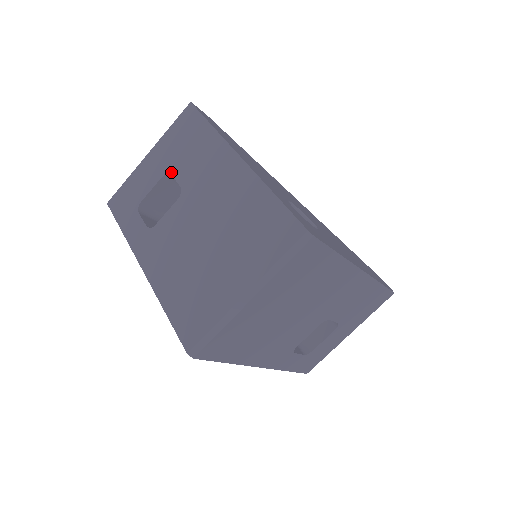
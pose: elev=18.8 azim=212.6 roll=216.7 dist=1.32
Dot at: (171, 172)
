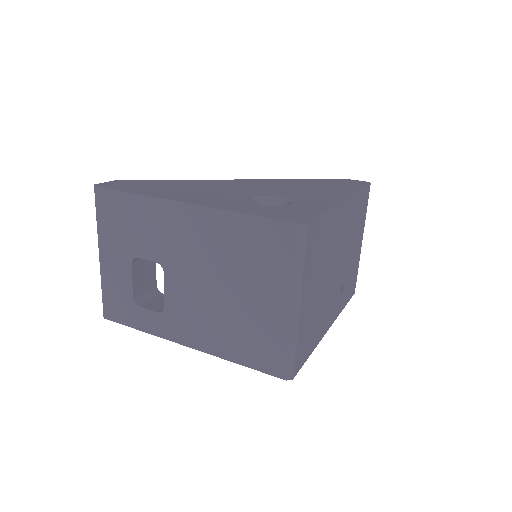
Dot at: (136, 256)
